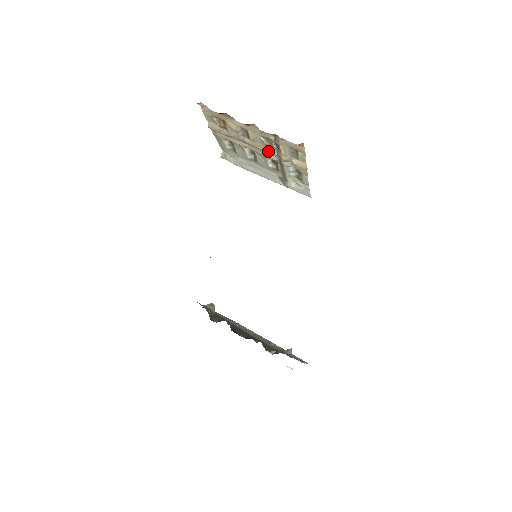
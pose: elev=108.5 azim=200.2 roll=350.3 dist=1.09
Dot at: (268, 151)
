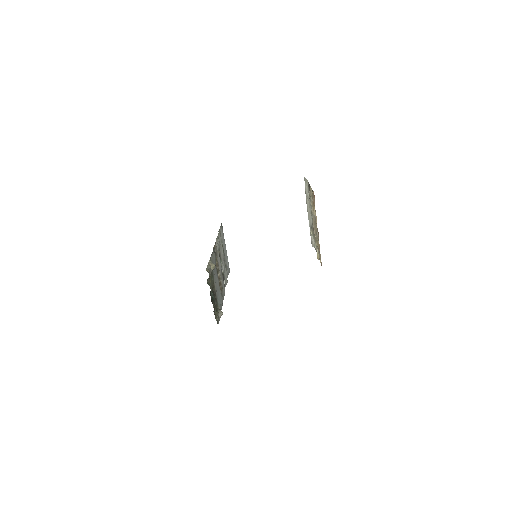
Dot at: (315, 232)
